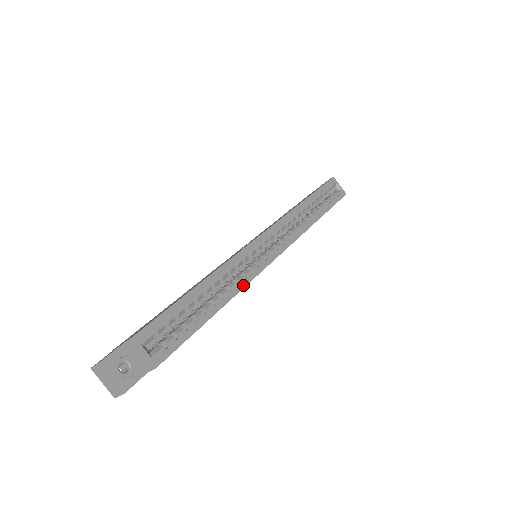
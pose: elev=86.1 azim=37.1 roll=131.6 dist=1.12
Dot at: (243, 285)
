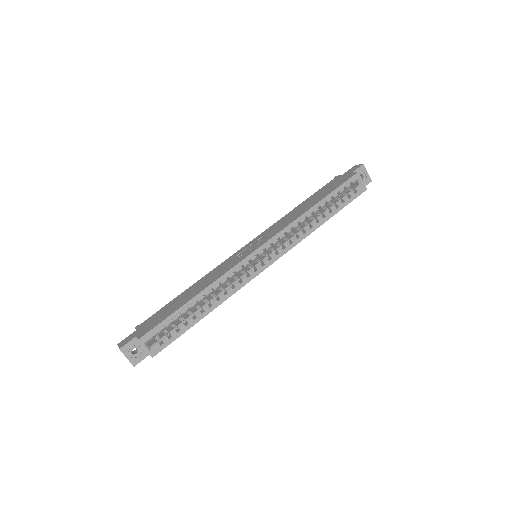
Dot at: (230, 295)
